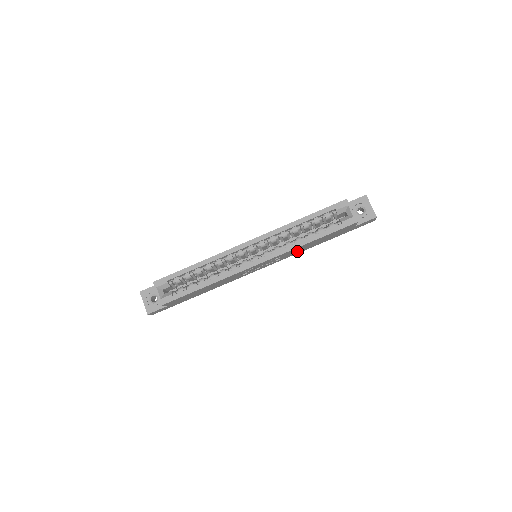
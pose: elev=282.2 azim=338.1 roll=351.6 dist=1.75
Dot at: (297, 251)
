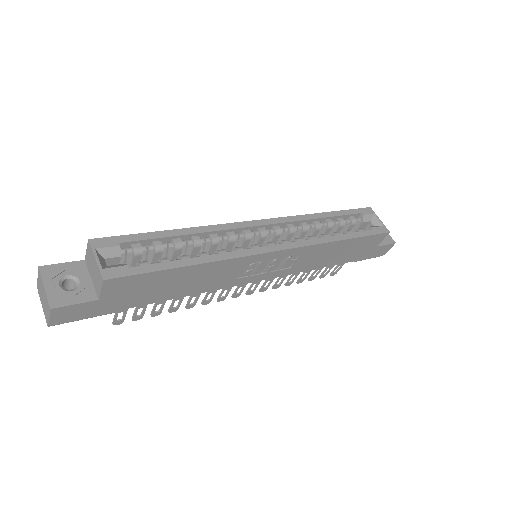
Dot at: (313, 261)
